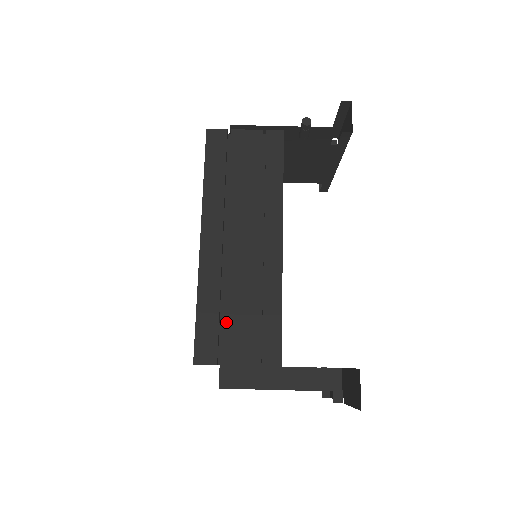
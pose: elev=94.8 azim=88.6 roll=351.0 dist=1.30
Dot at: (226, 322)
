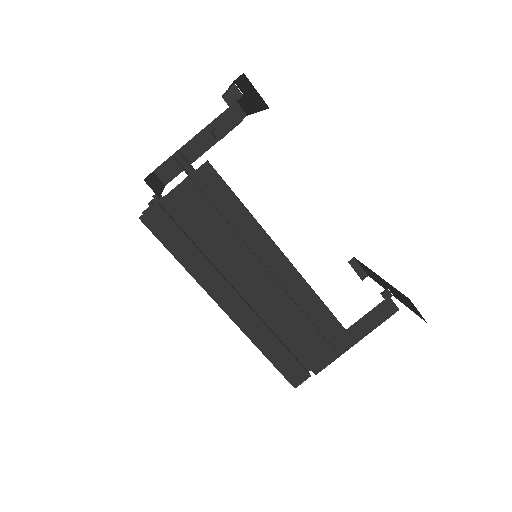
Dot at: (294, 347)
